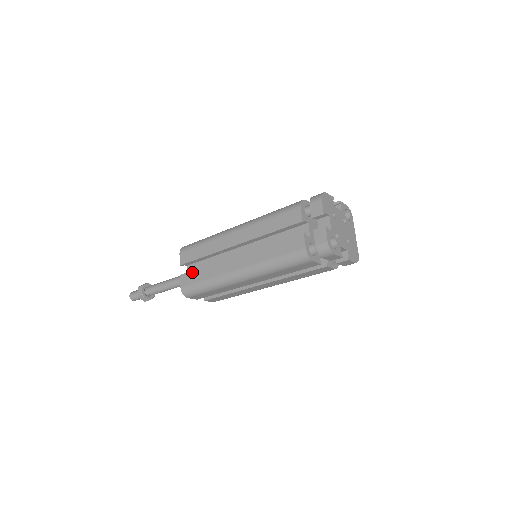
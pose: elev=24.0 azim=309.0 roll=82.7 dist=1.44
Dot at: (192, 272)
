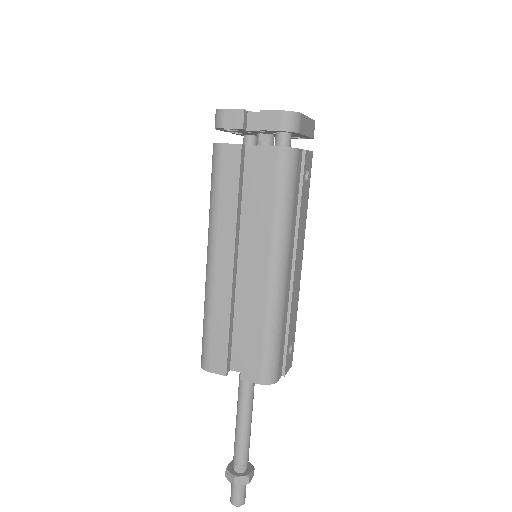
Dot at: occluded
